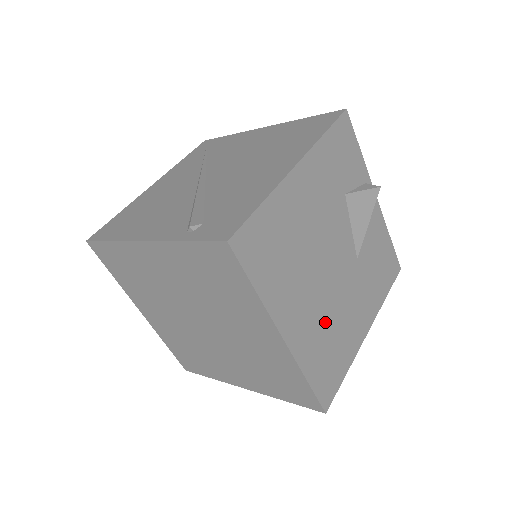
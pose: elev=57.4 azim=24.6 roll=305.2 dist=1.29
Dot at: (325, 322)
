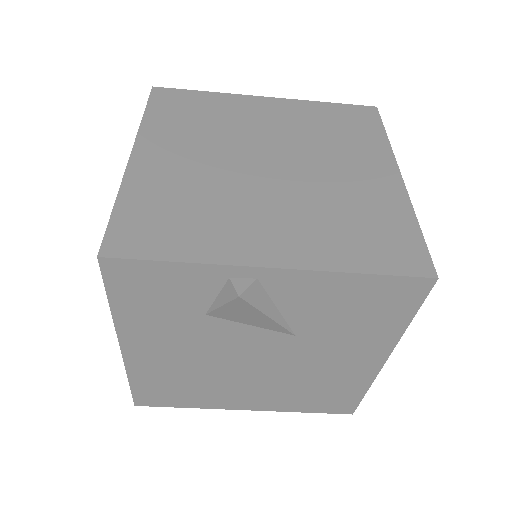
Dot at: (290, 386)
